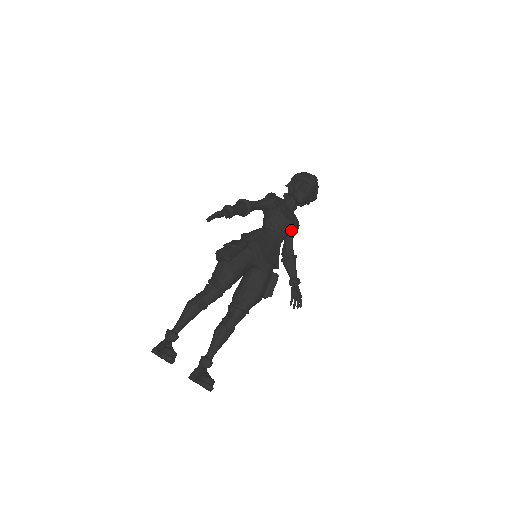
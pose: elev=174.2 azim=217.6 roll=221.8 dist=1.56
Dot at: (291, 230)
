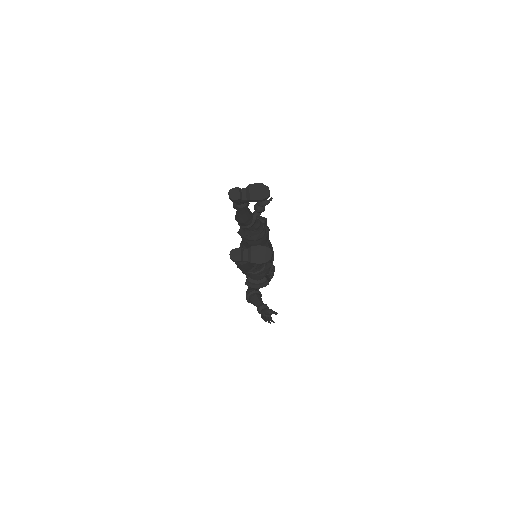
Dot at: occluded
